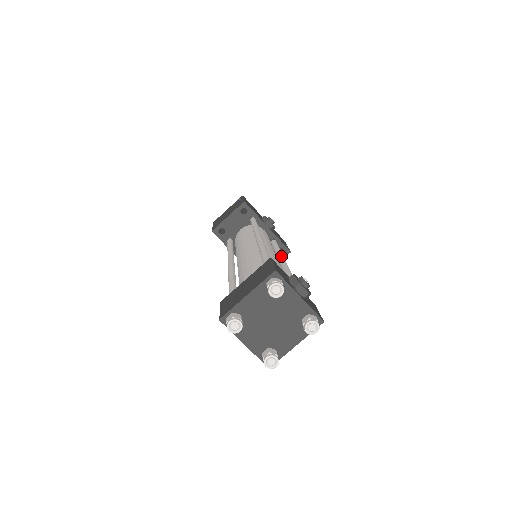
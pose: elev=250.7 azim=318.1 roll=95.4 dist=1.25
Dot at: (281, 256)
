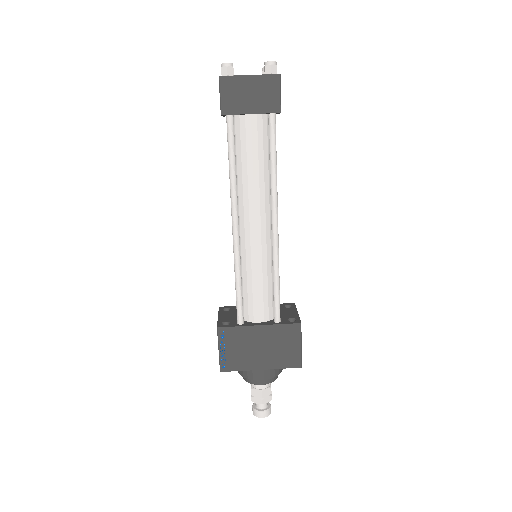
Dot at: occluded
